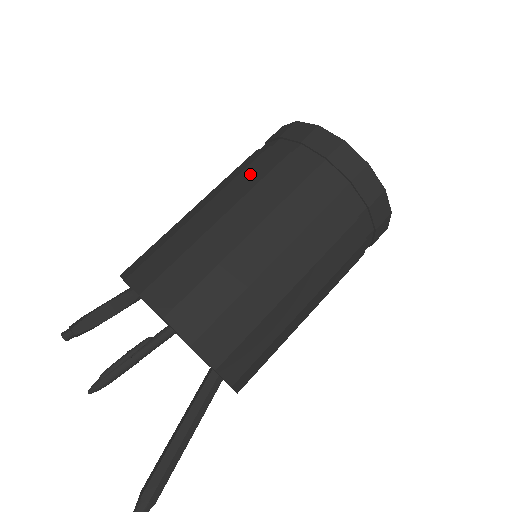
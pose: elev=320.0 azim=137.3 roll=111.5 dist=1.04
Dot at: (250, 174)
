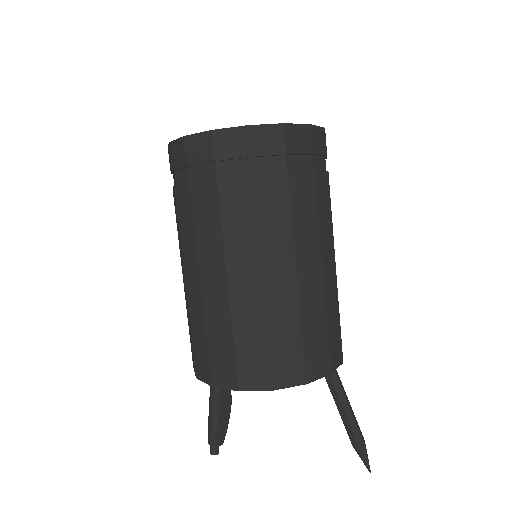
Dot at: (236, 223)
